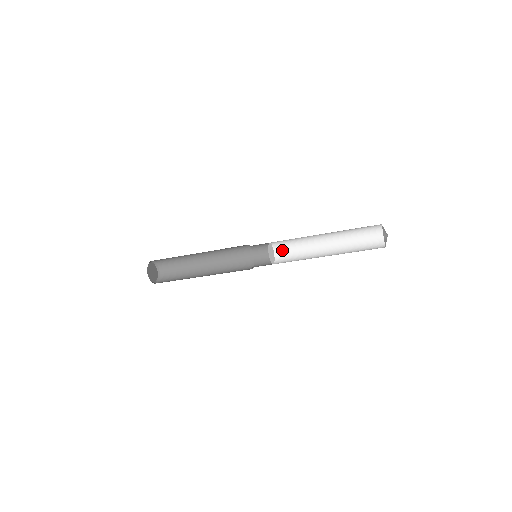
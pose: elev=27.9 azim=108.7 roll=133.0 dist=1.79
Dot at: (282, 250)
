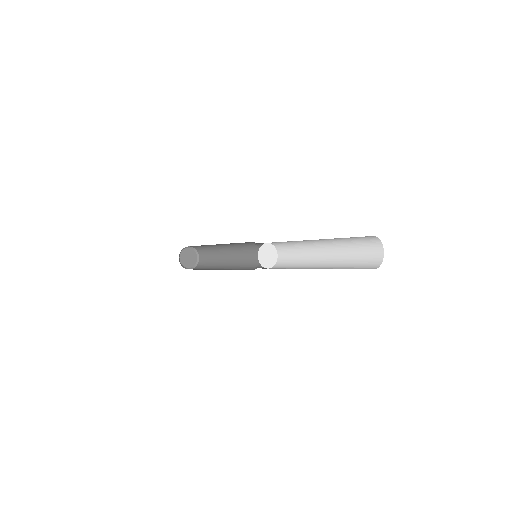
Dot at: (284, 251)
